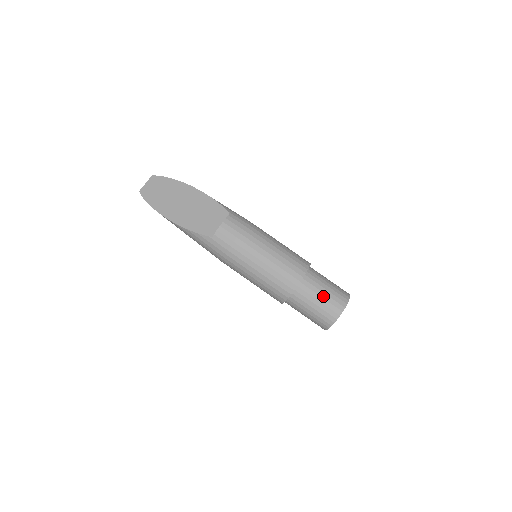
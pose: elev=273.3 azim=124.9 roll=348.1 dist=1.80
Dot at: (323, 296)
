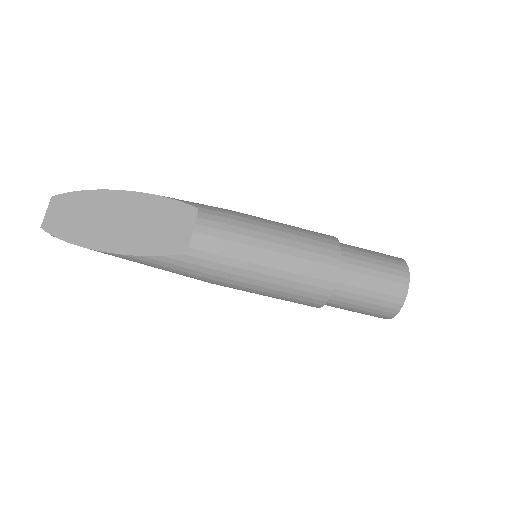
Dot at: (376, 275)
